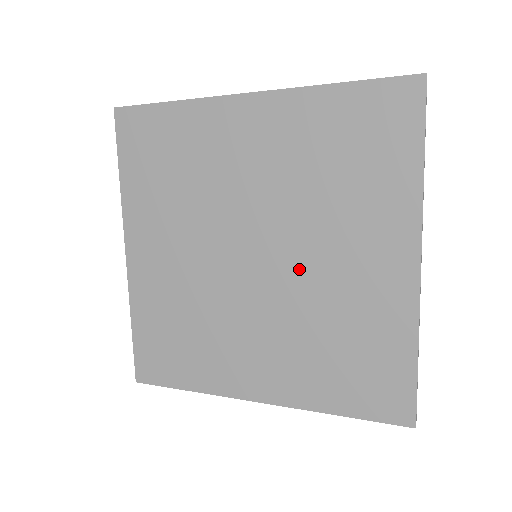
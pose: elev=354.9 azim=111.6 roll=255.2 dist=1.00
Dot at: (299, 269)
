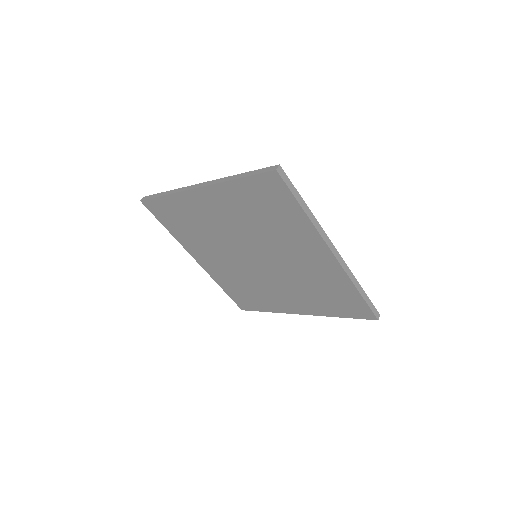
Dot at: (279, 262)
